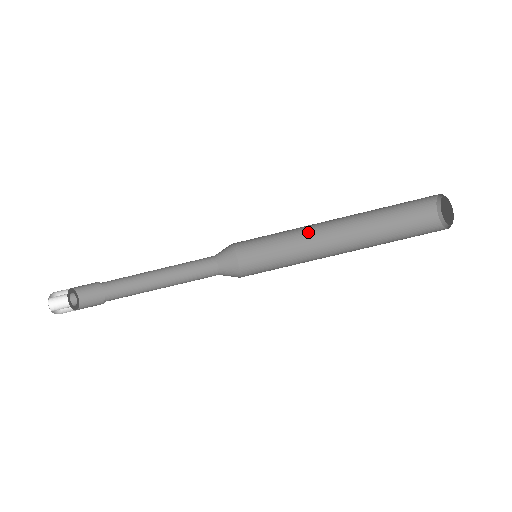
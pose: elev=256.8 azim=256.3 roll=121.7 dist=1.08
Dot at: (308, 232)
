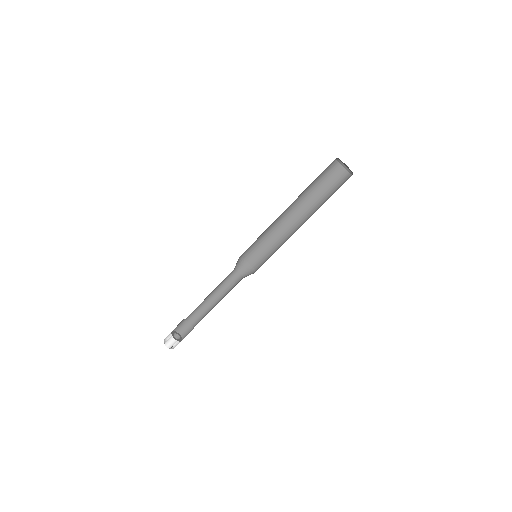
Dot at: (274, 222)
